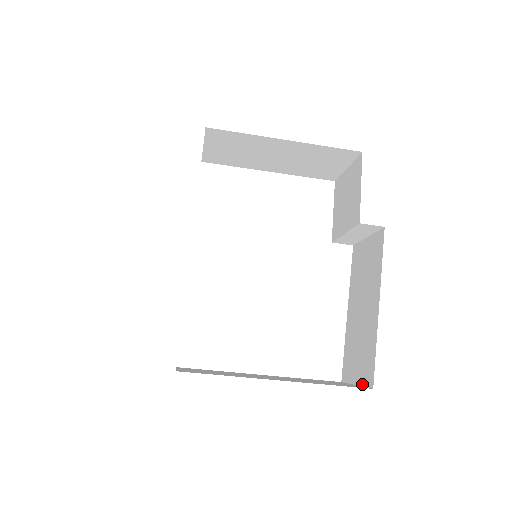
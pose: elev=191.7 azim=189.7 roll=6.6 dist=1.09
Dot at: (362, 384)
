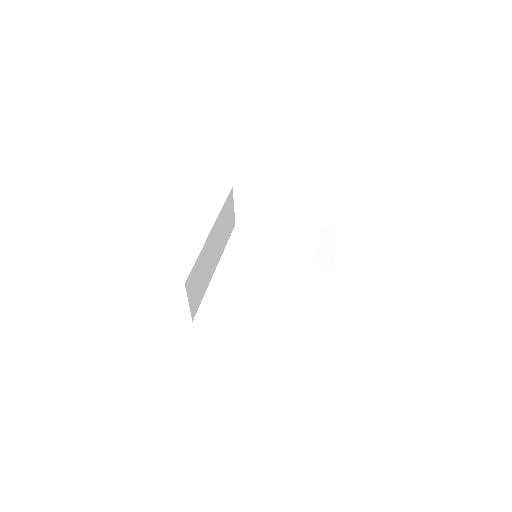
Dot at: occluded
